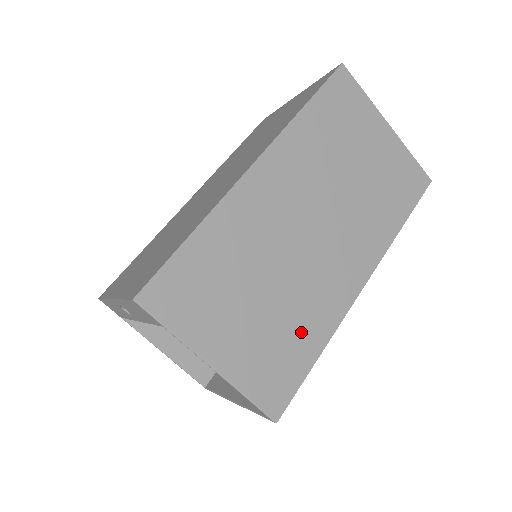
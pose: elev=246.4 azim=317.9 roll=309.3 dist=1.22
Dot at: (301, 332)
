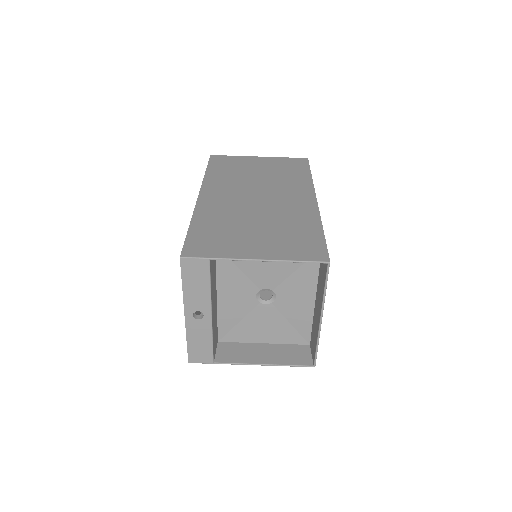
Dot at: (298, 227)
